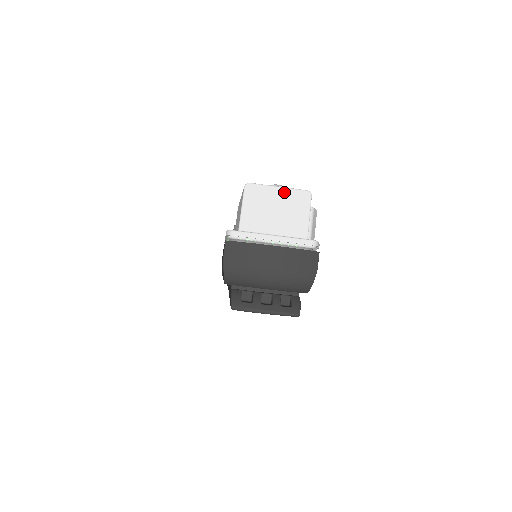
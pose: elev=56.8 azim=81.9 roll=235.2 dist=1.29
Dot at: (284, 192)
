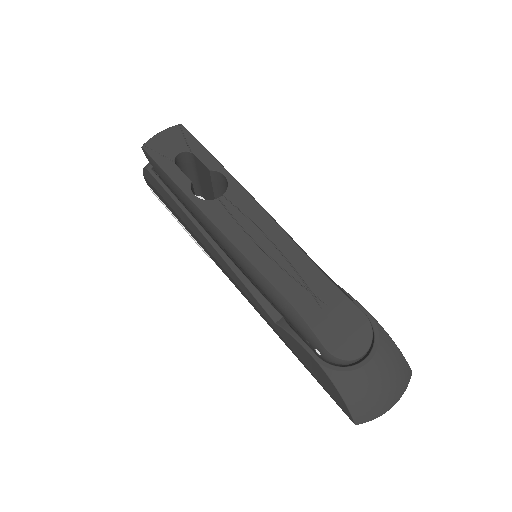
Dot at: occluded
